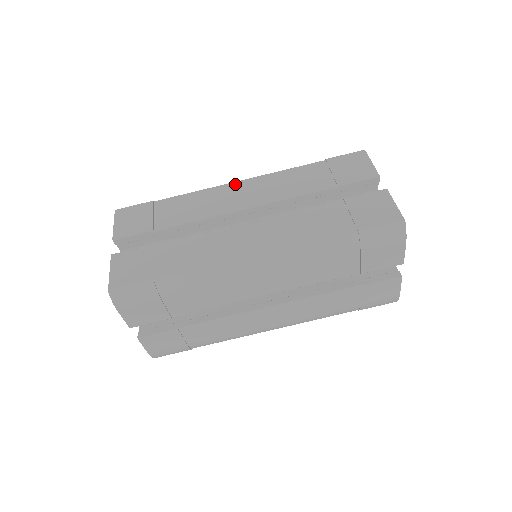
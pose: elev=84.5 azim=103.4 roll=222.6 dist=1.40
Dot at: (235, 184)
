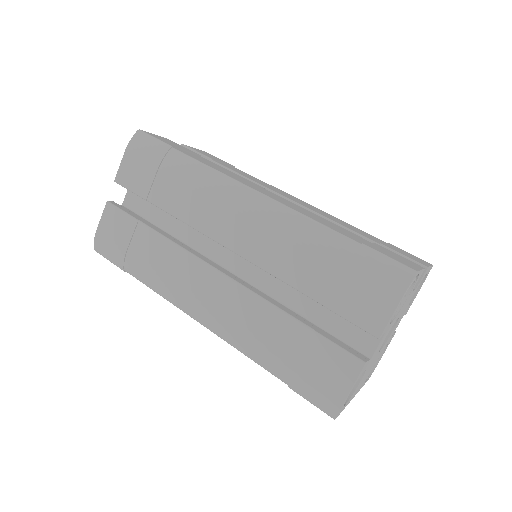
Dot at: (300, 200)
